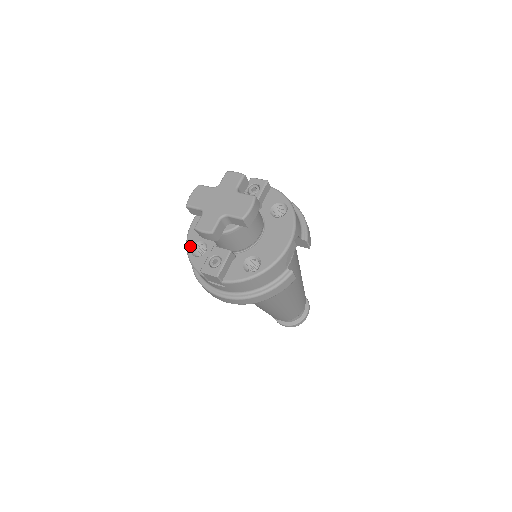
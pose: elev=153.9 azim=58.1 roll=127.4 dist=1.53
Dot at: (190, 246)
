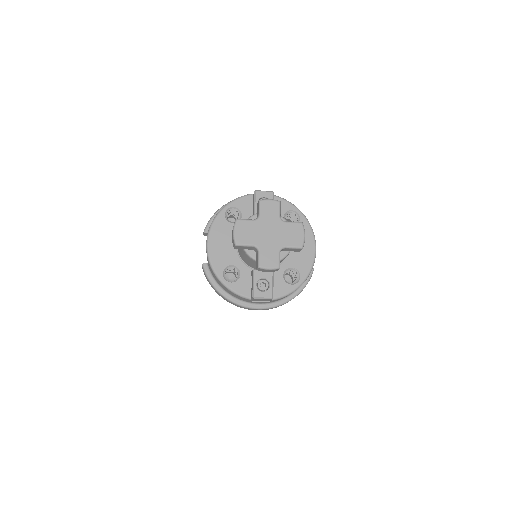
Dot at: (220, 273)
